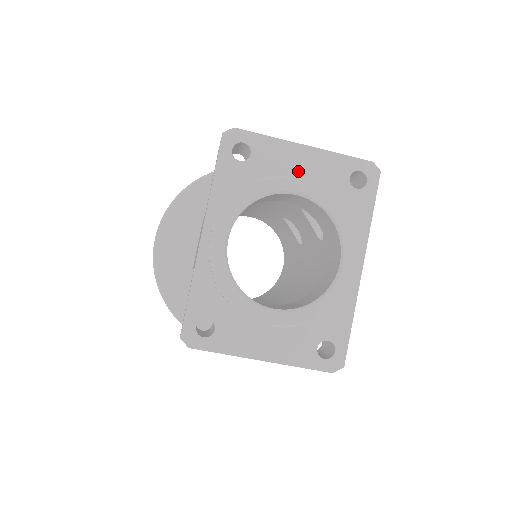
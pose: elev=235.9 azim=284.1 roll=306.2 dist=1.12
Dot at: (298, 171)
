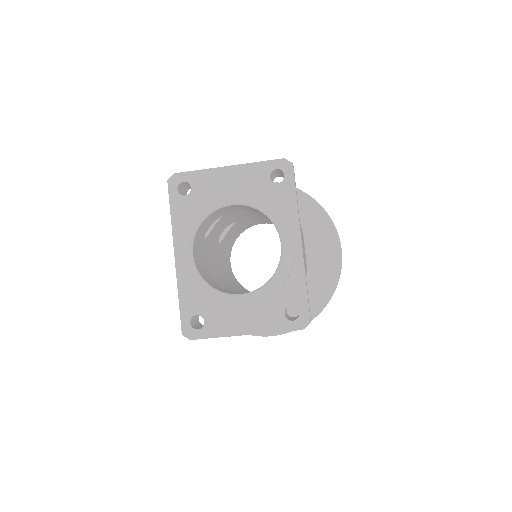
Dot at: (229, 187)
